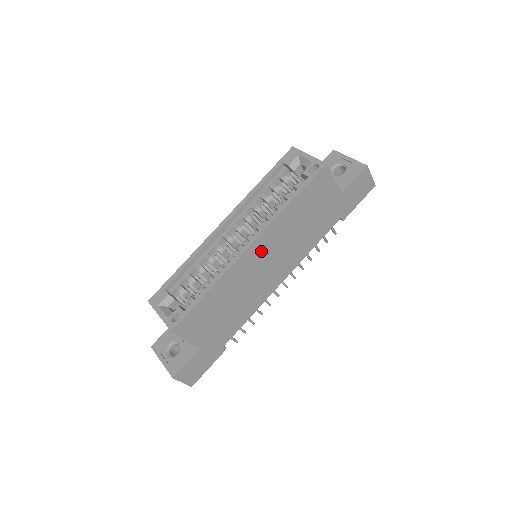
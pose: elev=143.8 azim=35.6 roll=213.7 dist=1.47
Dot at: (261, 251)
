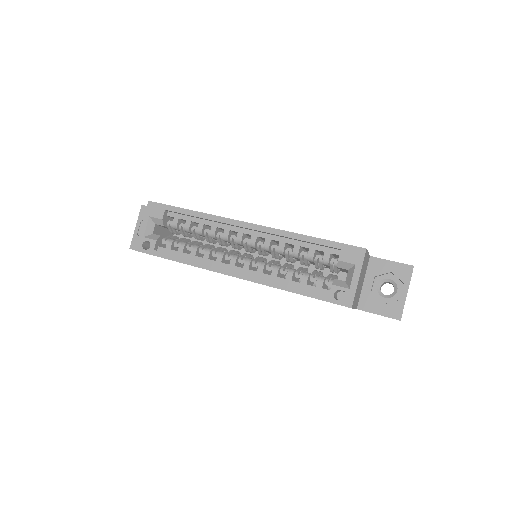
Dot at: occluded
